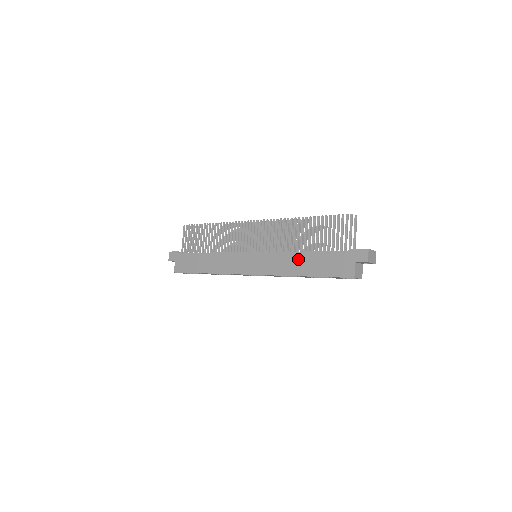
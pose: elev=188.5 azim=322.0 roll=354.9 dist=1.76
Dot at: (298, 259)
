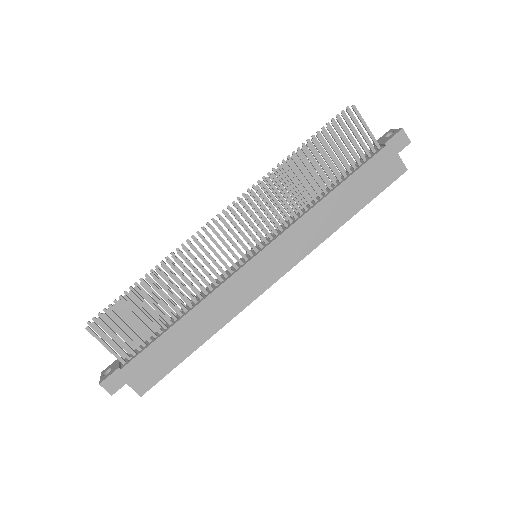
Dot at: (330, 207)
